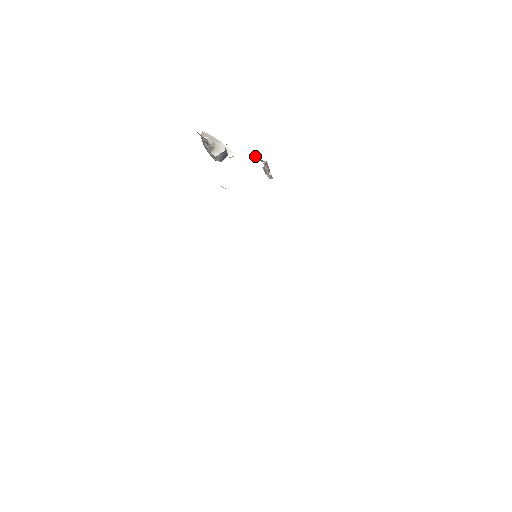
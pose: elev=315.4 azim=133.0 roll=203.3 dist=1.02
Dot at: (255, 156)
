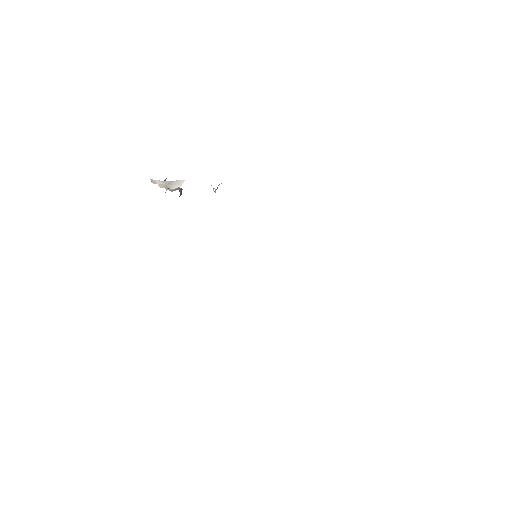
Dot at: occluded
